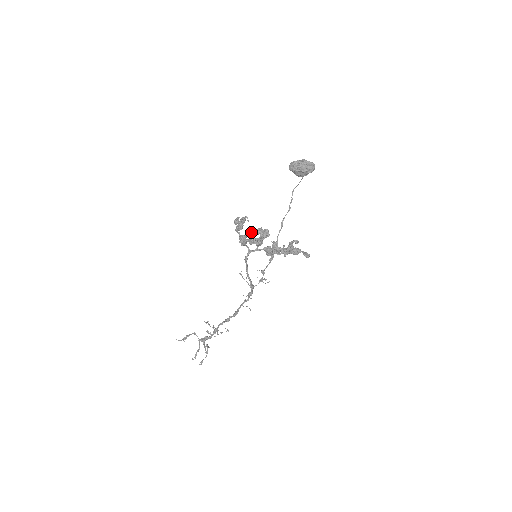
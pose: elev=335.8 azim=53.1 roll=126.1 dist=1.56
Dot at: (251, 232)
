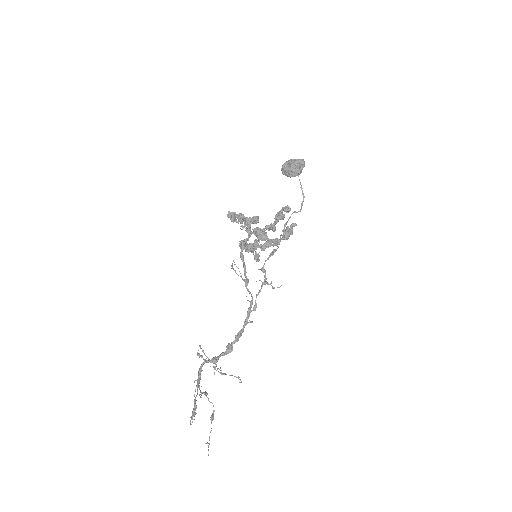
Dot at: (259, 246)
